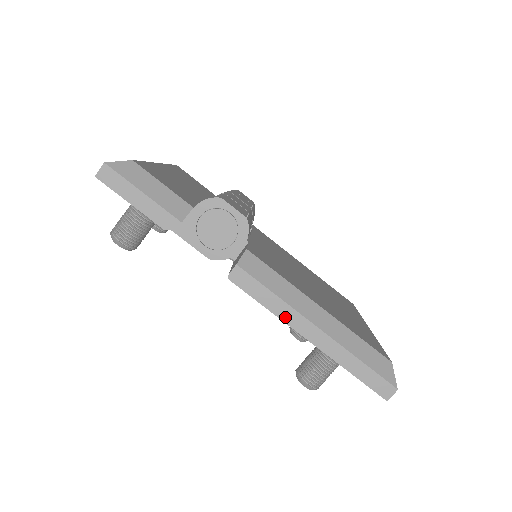
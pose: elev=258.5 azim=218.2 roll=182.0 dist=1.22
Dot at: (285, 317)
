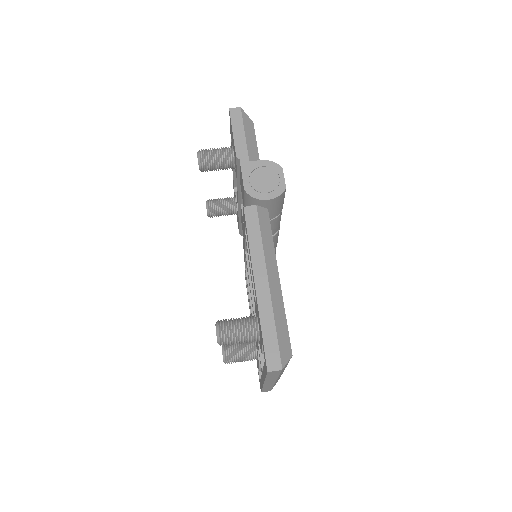
Dot at: (255, 257)
